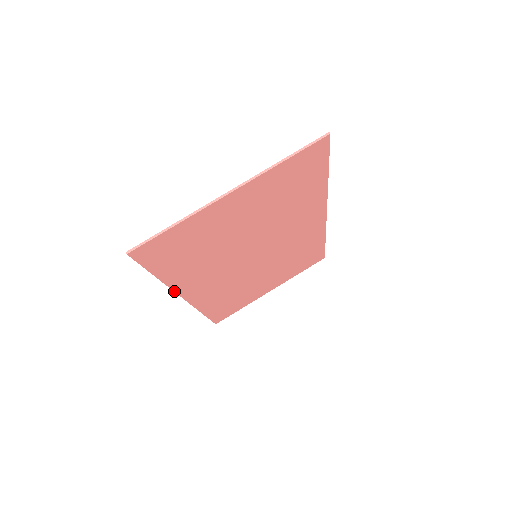
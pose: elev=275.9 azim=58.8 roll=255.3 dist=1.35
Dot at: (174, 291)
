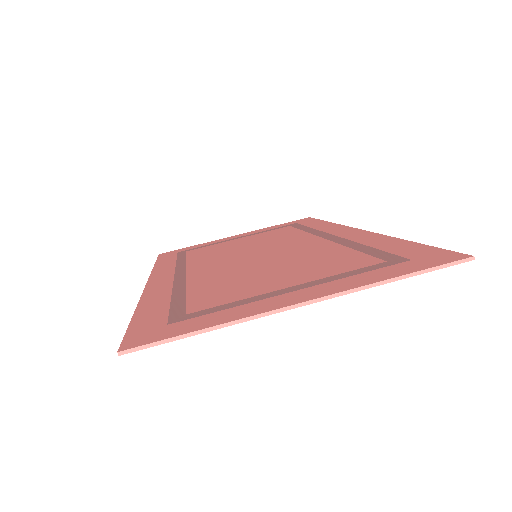
Dot at: occluded
